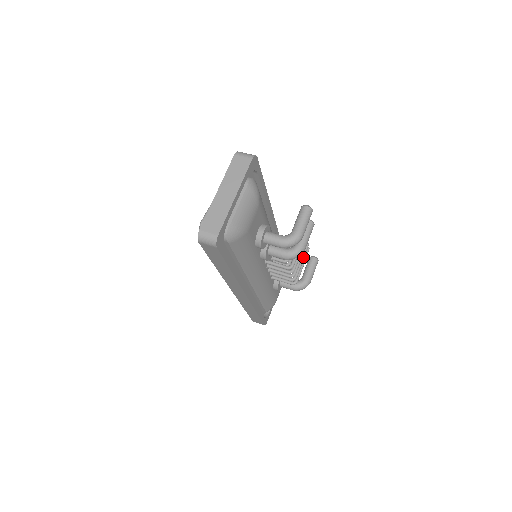
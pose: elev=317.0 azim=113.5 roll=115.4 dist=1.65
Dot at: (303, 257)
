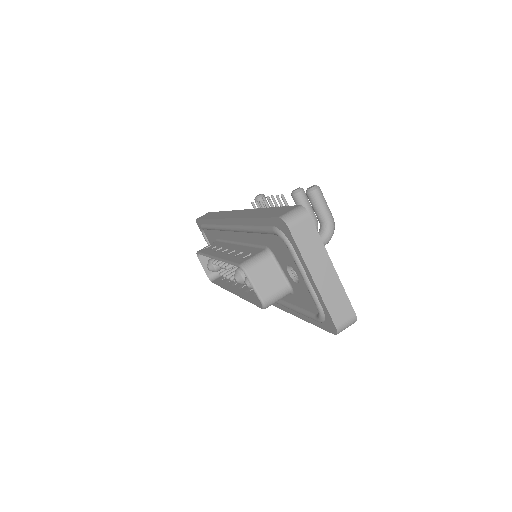
Dot at: occluded
